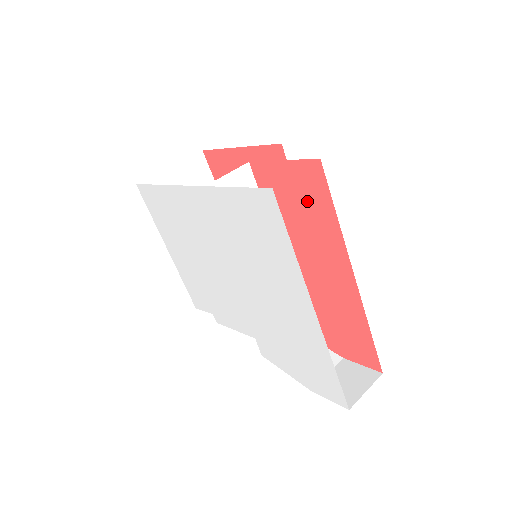
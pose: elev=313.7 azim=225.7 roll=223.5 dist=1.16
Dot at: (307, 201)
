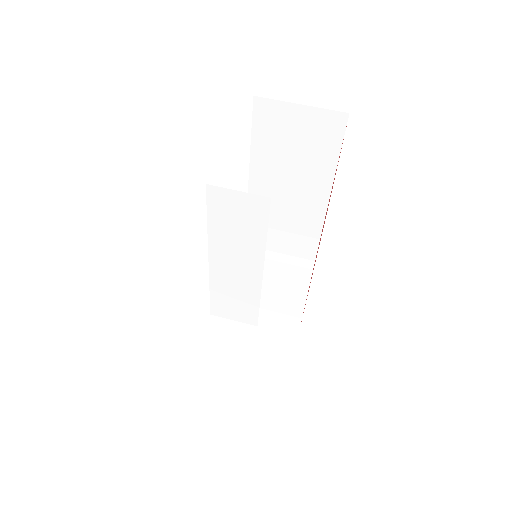
Dot at: occluded
